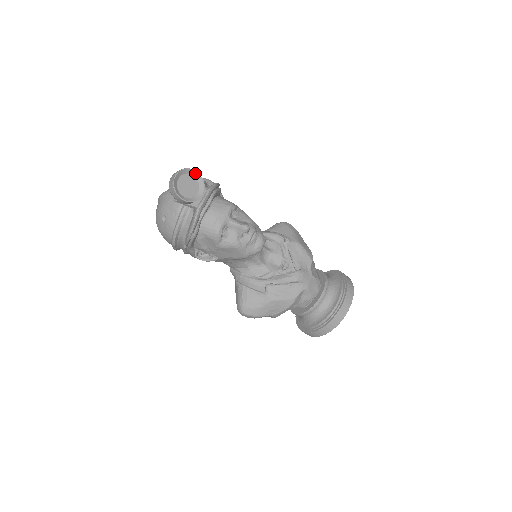
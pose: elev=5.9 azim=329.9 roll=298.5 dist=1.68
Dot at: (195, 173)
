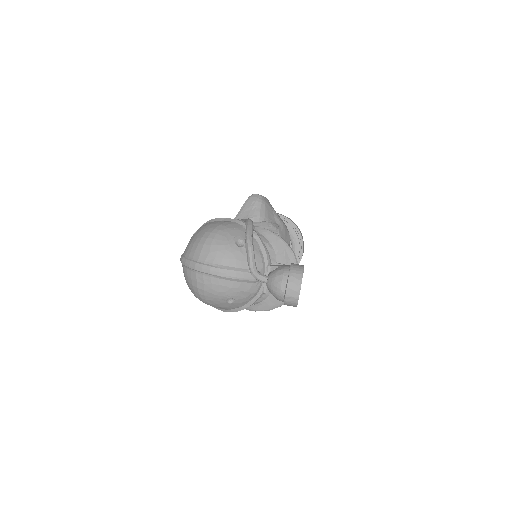
Dot at: (302, 268)
